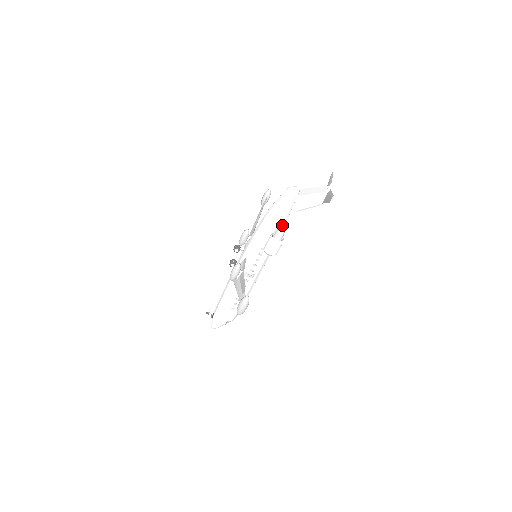
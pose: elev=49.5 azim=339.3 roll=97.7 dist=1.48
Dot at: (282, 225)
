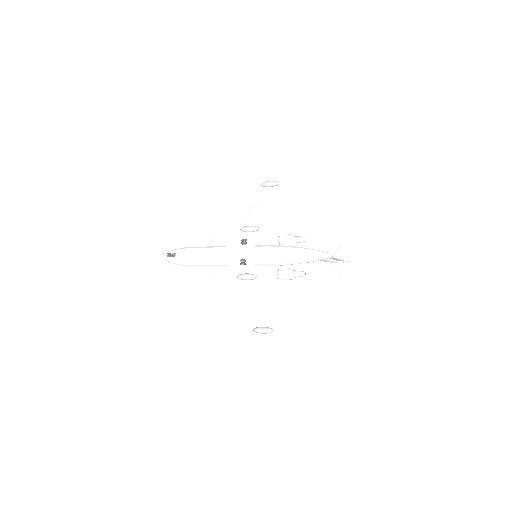
Dot at: occluded
